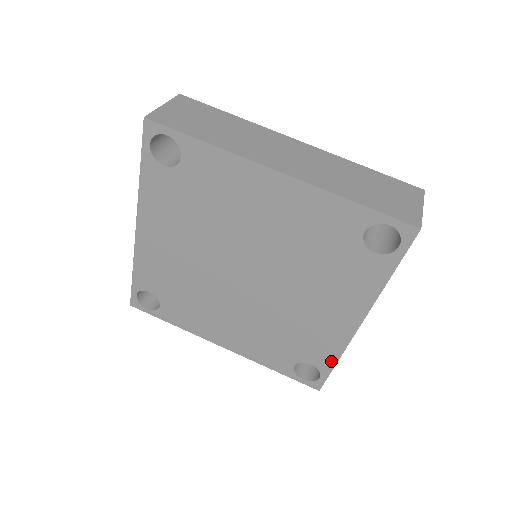
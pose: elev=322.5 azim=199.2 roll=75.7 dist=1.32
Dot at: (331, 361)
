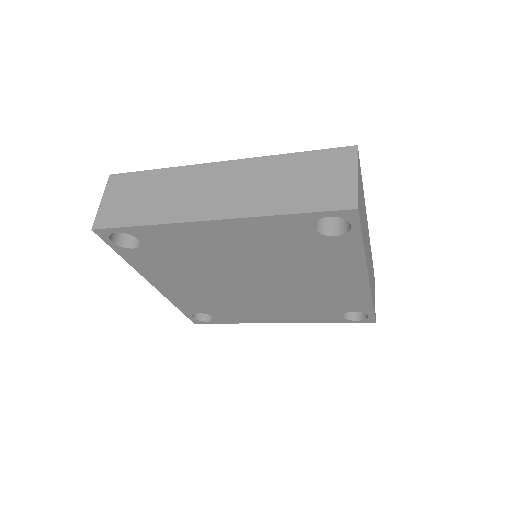
Dot at: (367, 305)
